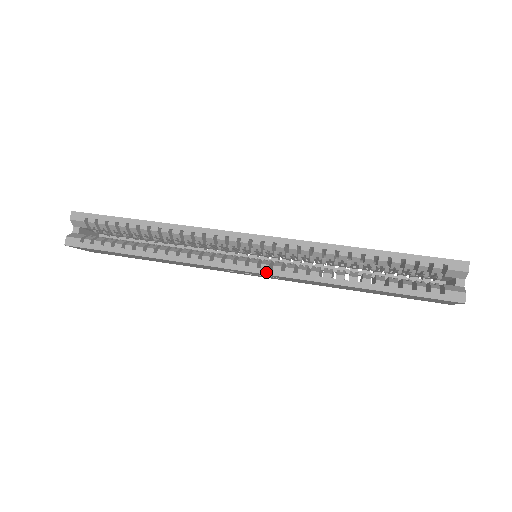
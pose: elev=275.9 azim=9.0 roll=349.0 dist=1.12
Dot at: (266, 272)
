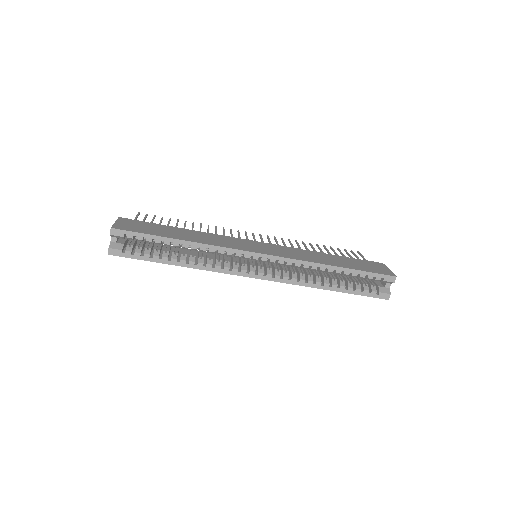
Dot at: (270, 279)
